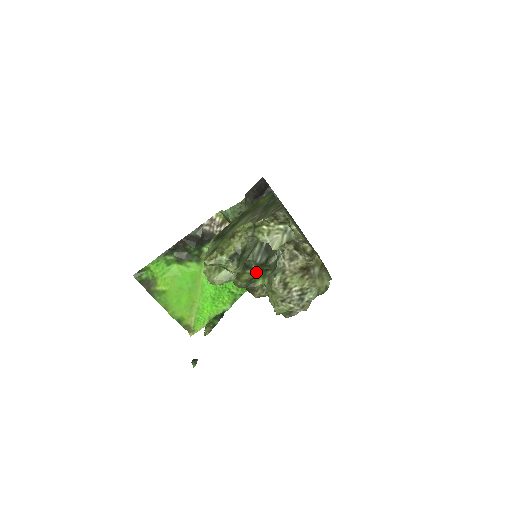
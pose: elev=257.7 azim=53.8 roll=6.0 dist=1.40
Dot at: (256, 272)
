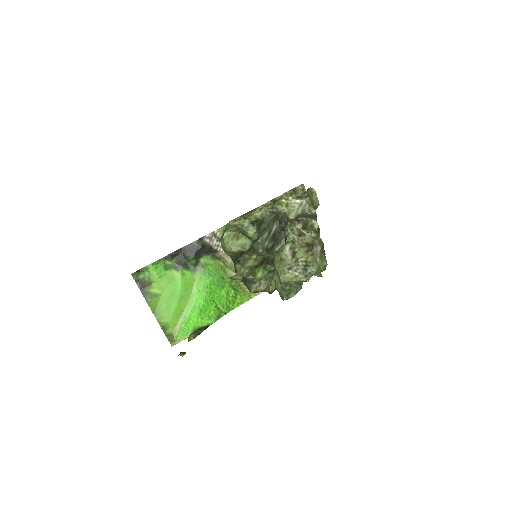
Dot at: (260, 259)
